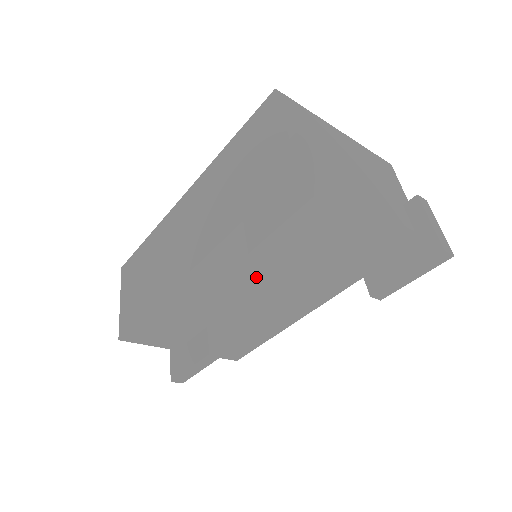
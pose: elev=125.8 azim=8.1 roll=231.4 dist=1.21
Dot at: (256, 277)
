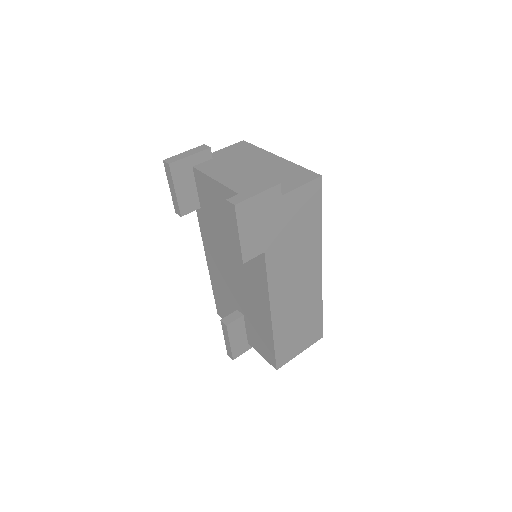
Dot at: (224, 254)
